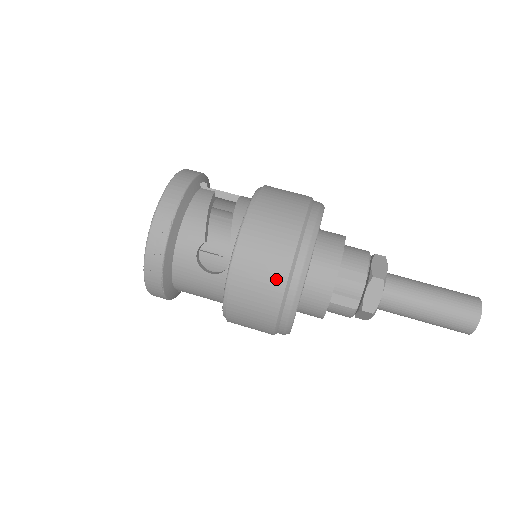
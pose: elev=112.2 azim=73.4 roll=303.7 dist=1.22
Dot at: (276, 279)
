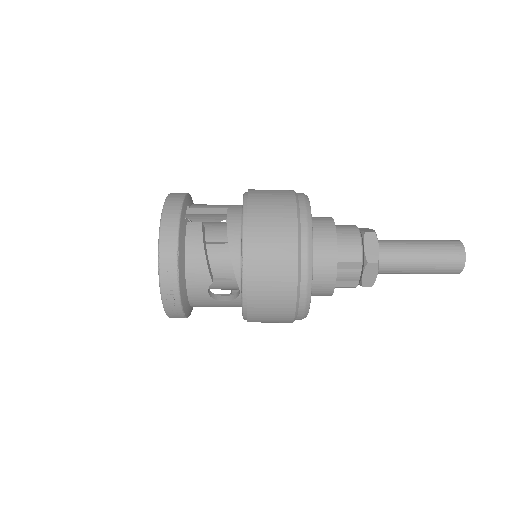
Dot at: (286, 303)
